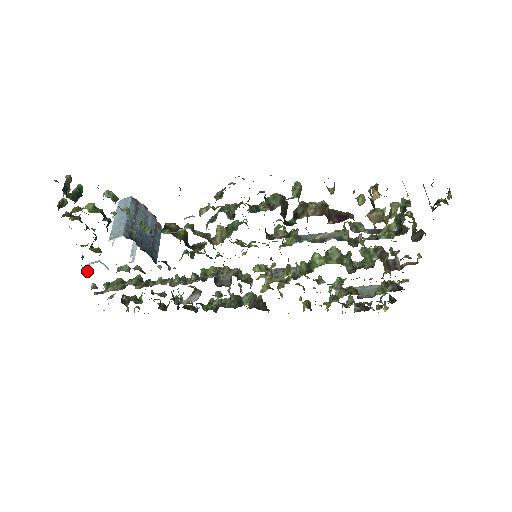
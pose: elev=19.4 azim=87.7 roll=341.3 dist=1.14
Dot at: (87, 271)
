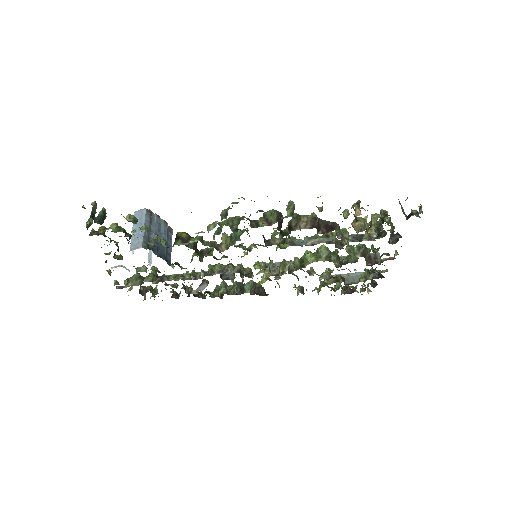
Dot at: (110, 272)
